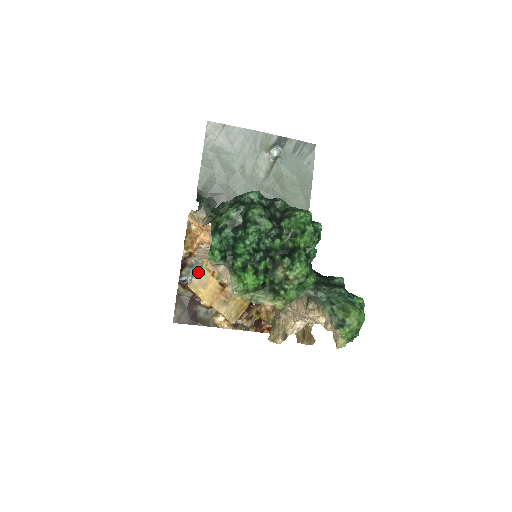
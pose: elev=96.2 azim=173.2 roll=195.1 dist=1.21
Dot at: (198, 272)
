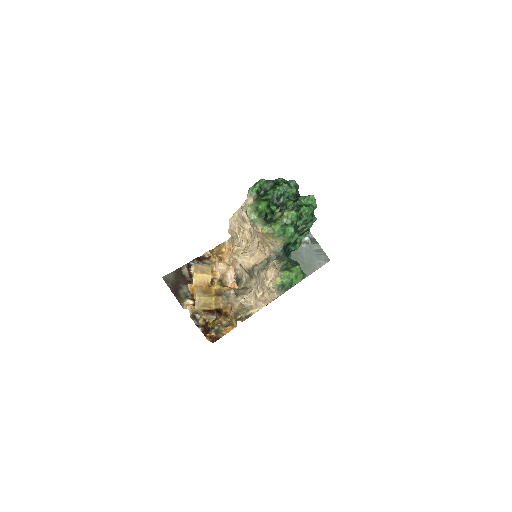
Dot at: (206, 264)
